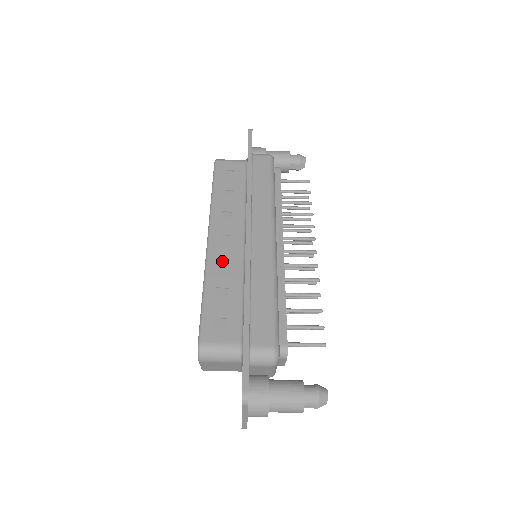
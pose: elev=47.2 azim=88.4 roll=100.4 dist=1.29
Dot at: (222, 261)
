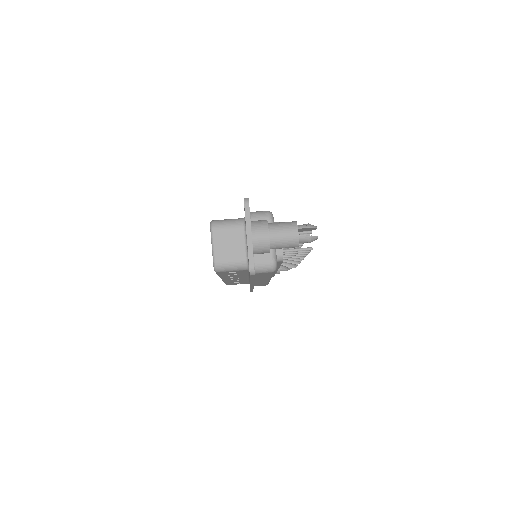
Dot at: occluded
